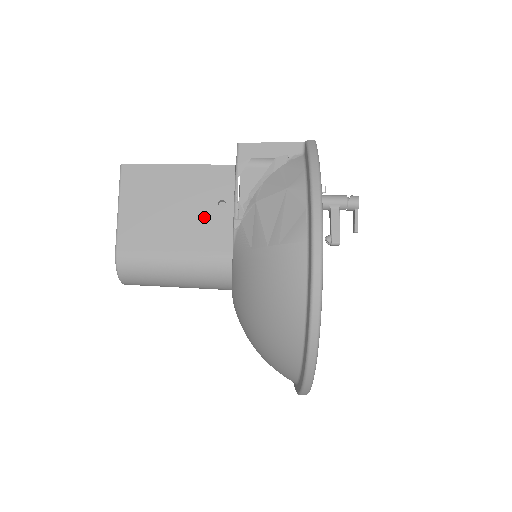
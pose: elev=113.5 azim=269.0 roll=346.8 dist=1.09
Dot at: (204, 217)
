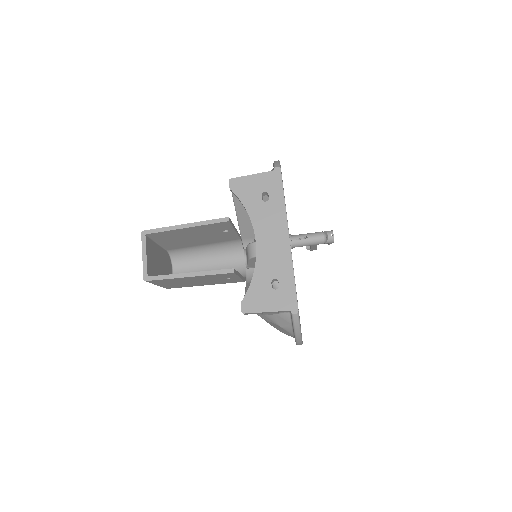
Dot at: occluded
